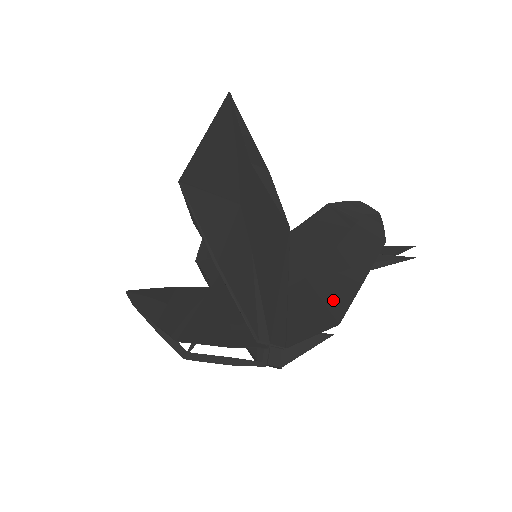
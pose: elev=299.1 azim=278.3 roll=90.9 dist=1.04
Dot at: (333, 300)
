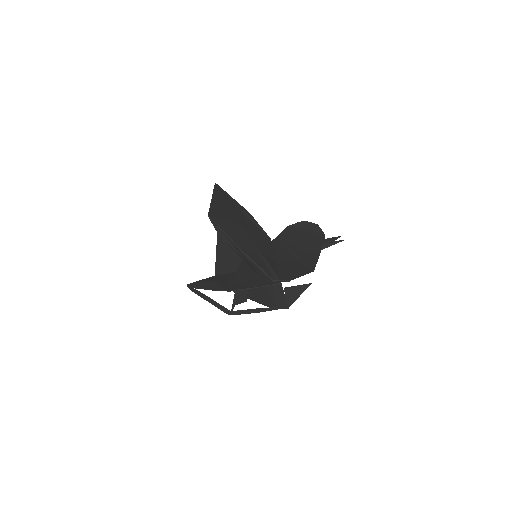
Dot at: (307, 263)
